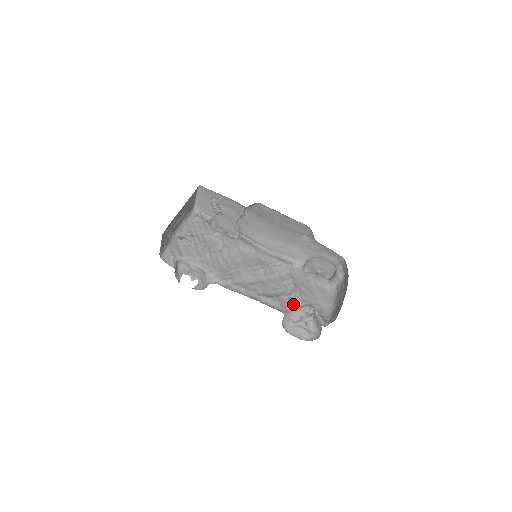
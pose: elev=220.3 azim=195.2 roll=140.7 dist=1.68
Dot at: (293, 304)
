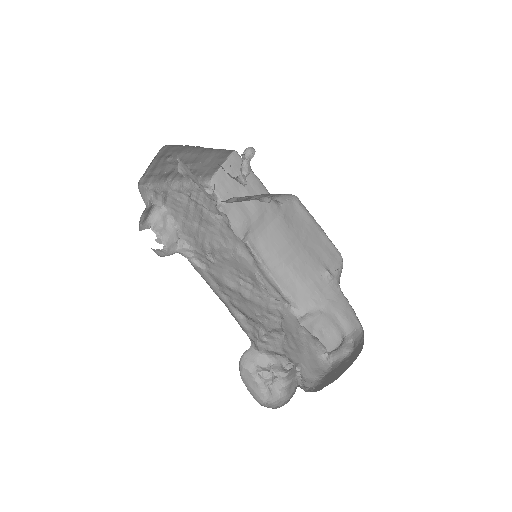
Dot at: (269, 344)
